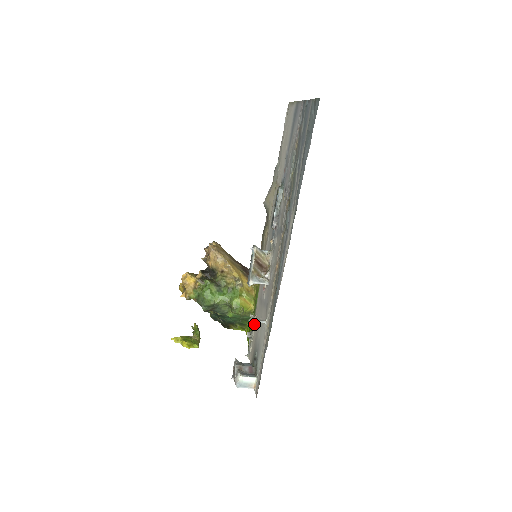
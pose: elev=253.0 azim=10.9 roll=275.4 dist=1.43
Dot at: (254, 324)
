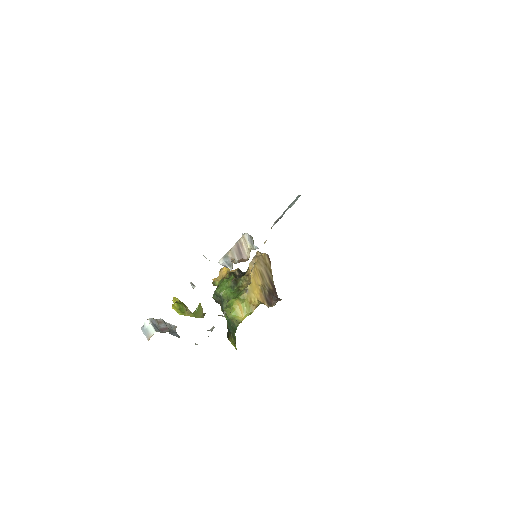
Dot at: occluded
